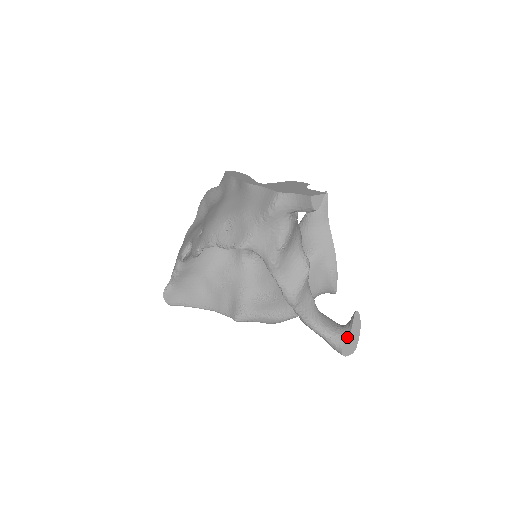
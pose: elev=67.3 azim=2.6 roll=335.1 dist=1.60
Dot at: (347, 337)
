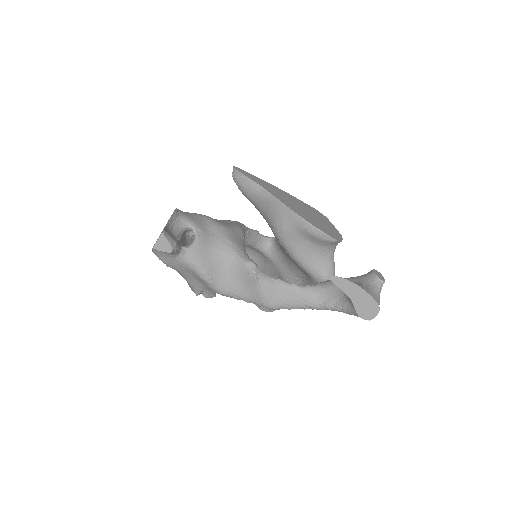
Dot at: (352, 303)
